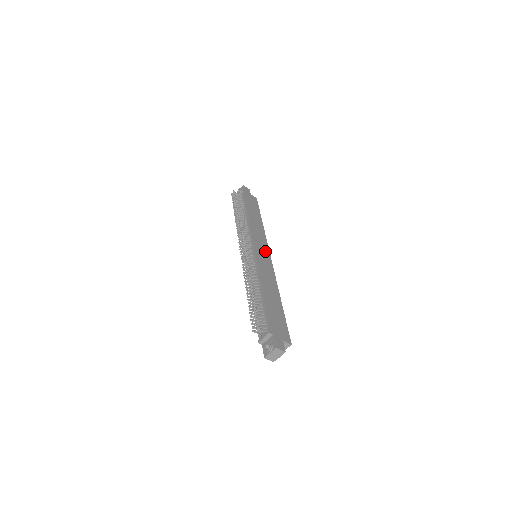
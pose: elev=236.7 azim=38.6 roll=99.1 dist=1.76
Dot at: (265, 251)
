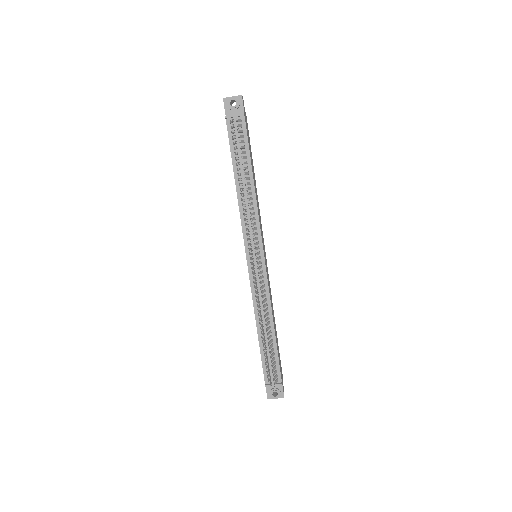
Dot at: (264, 247)
